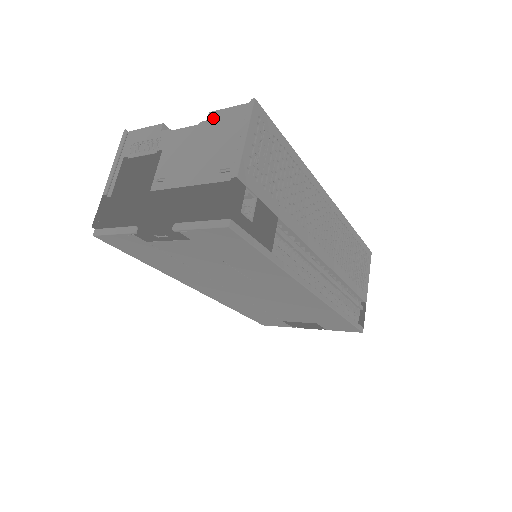
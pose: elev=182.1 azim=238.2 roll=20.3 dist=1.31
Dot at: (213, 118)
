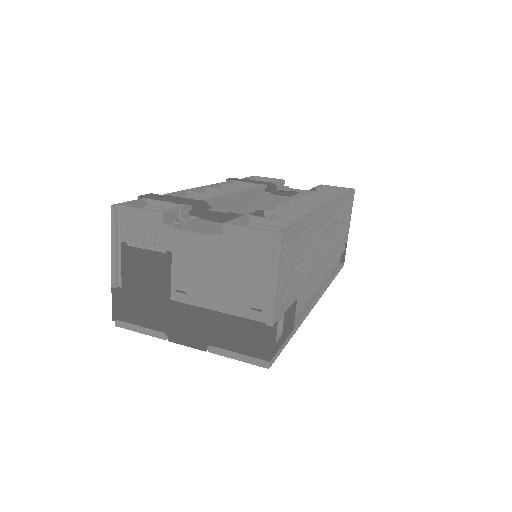
Dot at: (230, 235)
